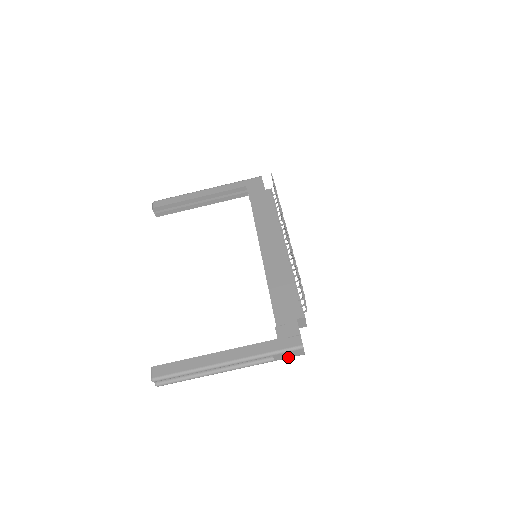
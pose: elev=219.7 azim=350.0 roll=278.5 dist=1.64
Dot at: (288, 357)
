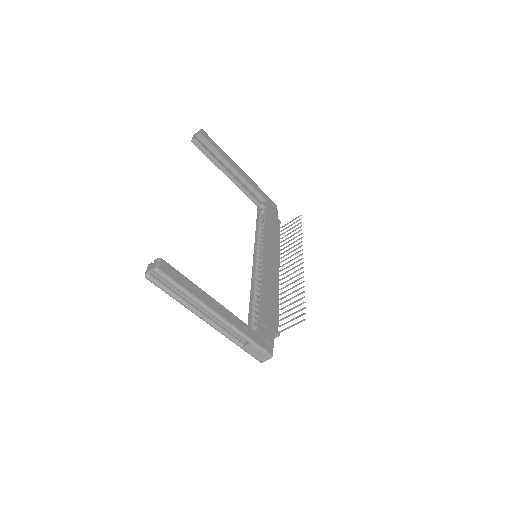
Dot at: (252, 354)
